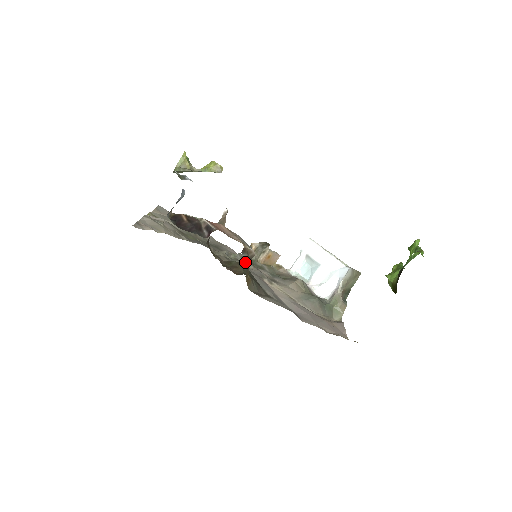
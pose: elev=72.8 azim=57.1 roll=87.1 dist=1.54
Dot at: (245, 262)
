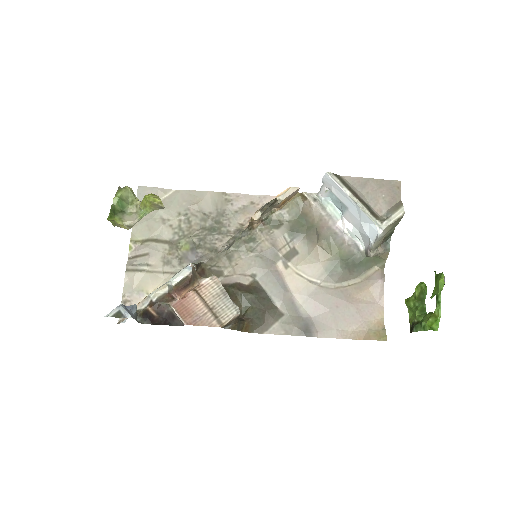
Dot at: (232, 328)
